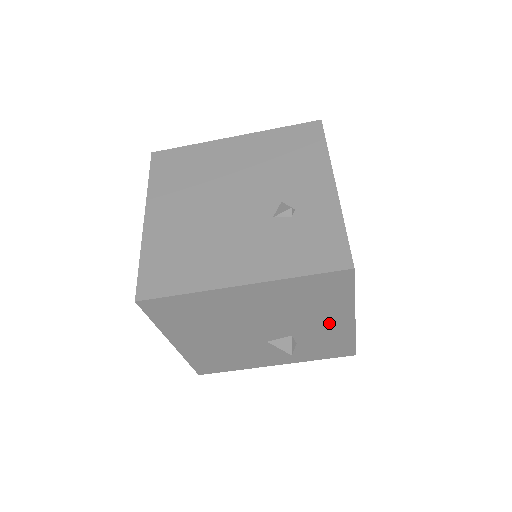
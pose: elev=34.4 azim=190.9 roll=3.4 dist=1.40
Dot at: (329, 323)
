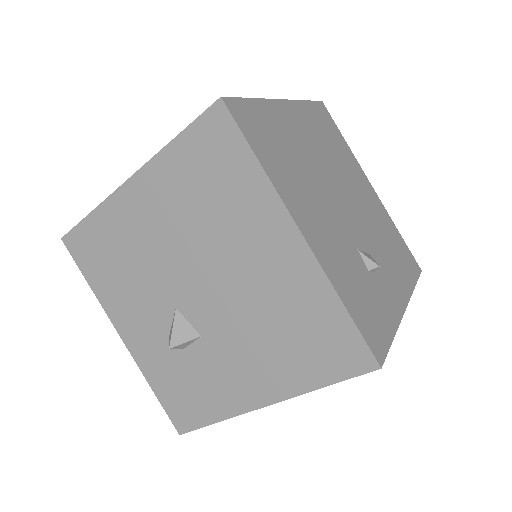
Dot at: (245, 376)
